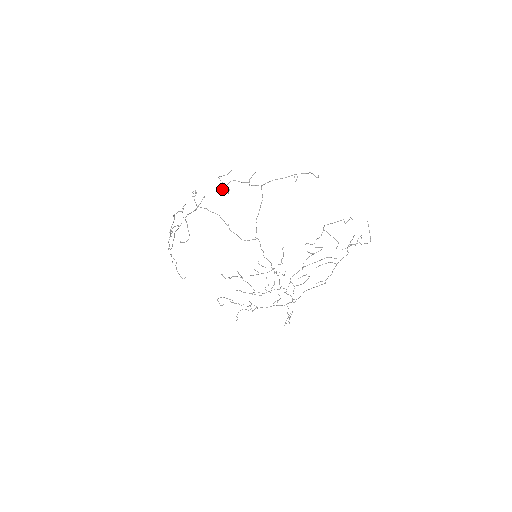
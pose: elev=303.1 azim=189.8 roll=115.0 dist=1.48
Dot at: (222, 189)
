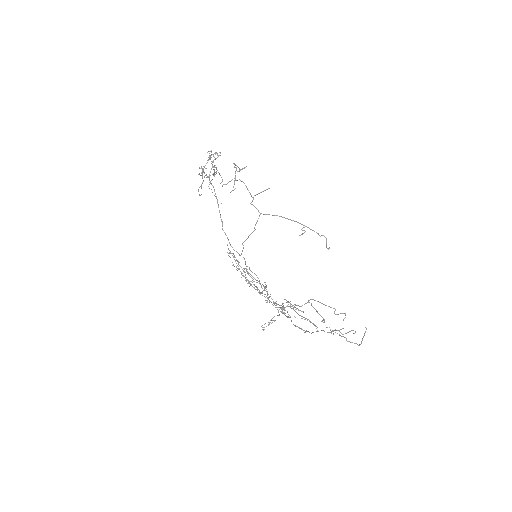
Dot at: (229, 181)
